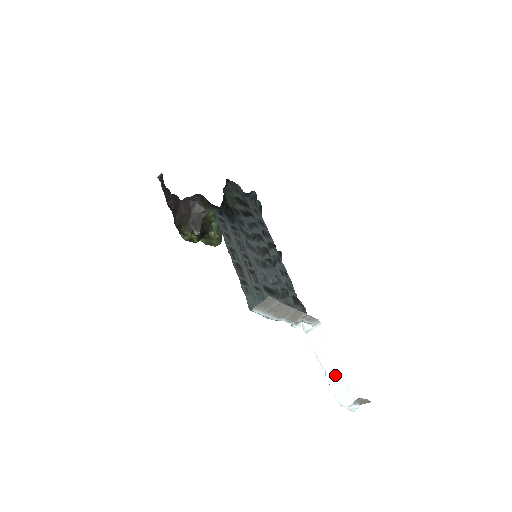
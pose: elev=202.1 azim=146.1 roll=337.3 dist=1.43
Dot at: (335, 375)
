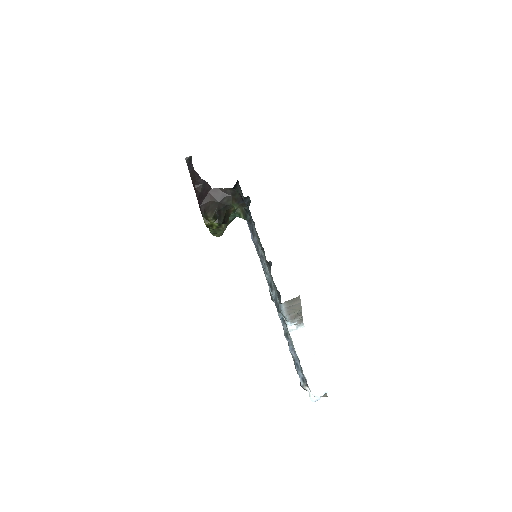
Dot at: (311, 370)
